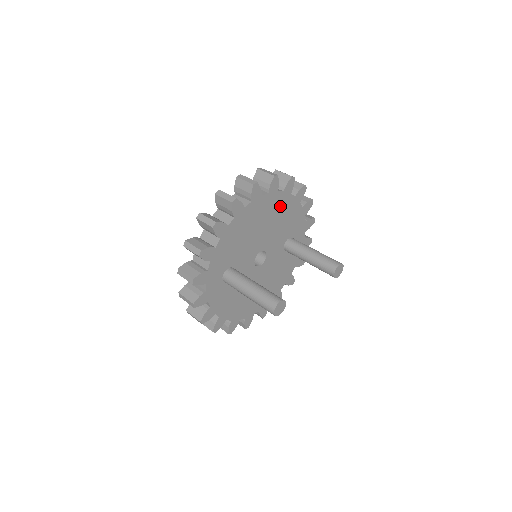
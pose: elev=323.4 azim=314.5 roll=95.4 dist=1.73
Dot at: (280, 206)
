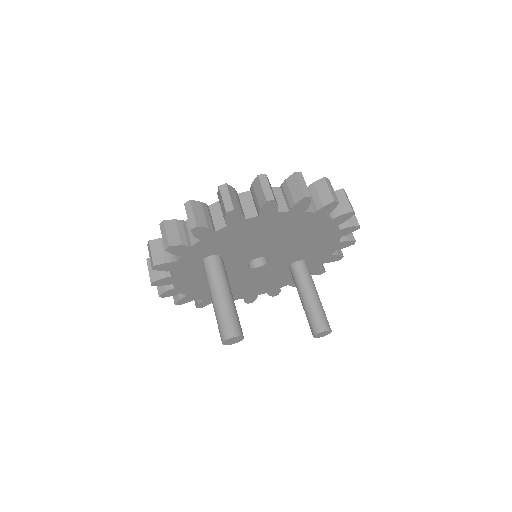
Dot at: (317, 230)
